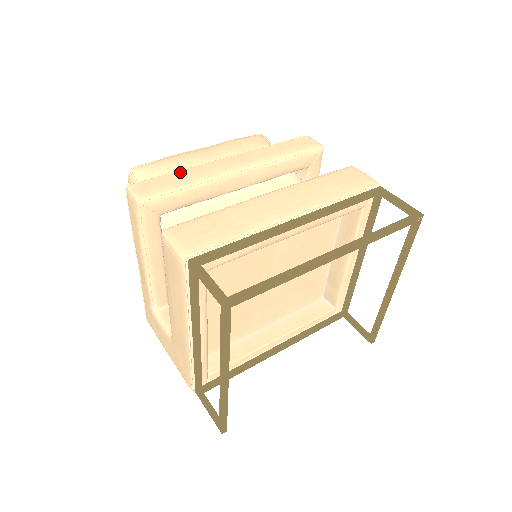
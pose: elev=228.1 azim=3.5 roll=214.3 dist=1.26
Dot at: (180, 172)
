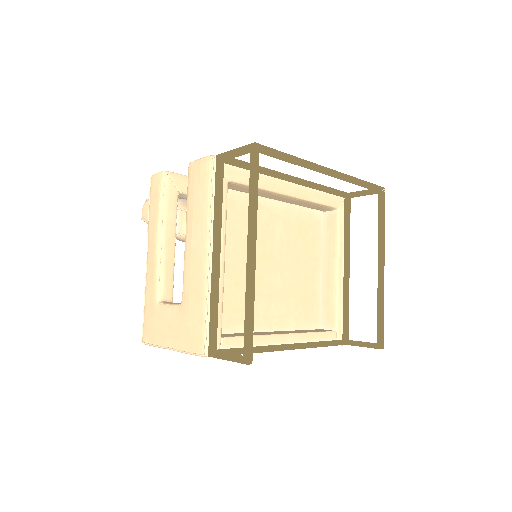
Dot at: occluded
